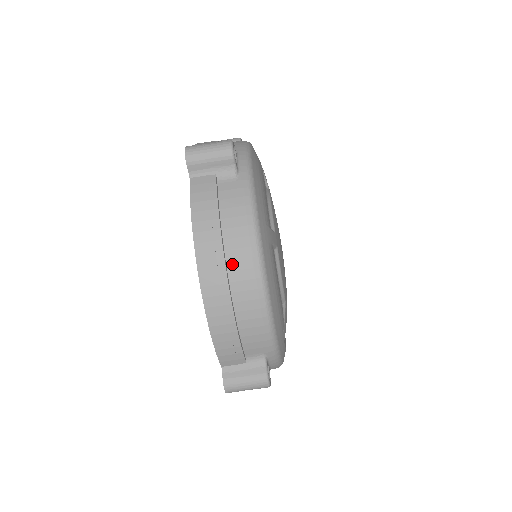
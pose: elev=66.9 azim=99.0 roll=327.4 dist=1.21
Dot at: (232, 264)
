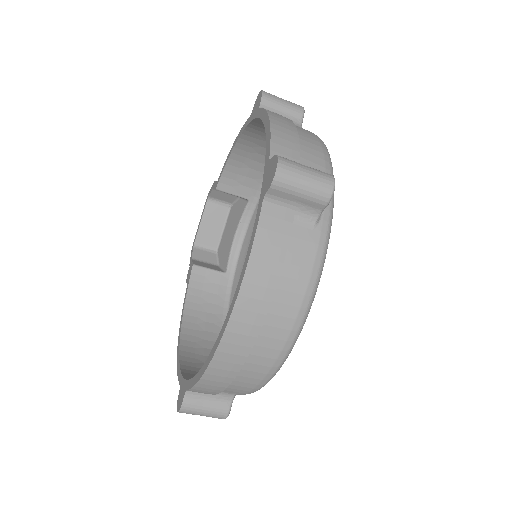
Dot at: (267, 329)
